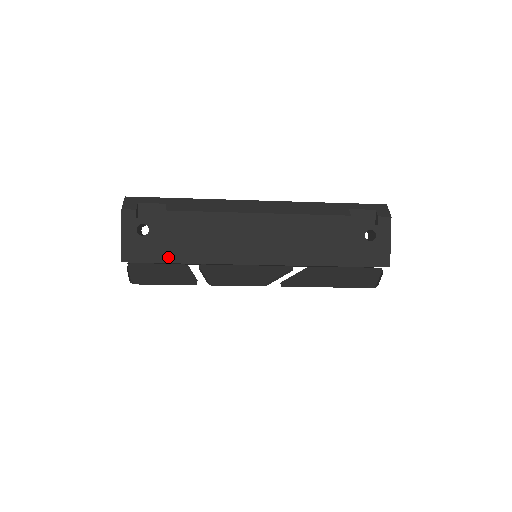
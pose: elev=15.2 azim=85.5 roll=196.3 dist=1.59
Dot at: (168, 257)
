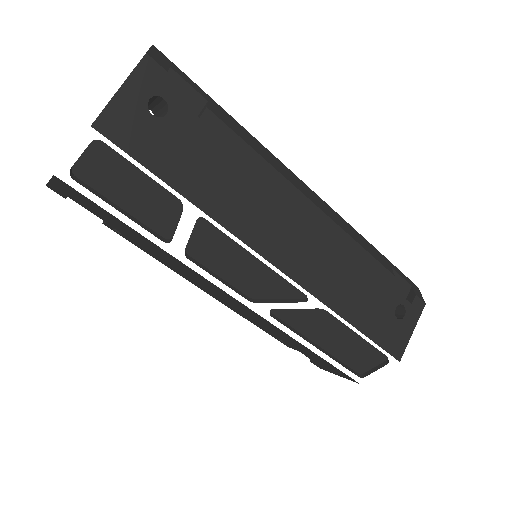
Dot at: (169, 173)
